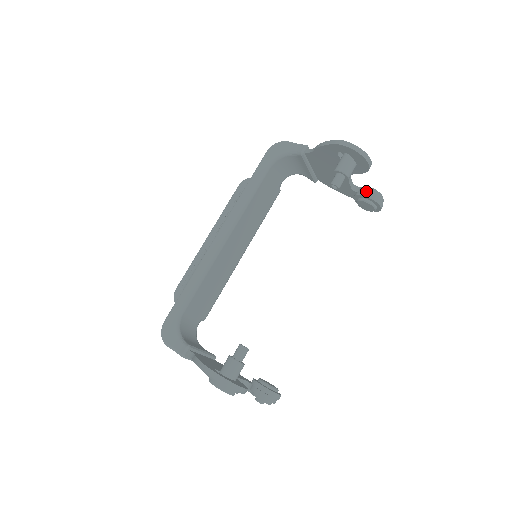
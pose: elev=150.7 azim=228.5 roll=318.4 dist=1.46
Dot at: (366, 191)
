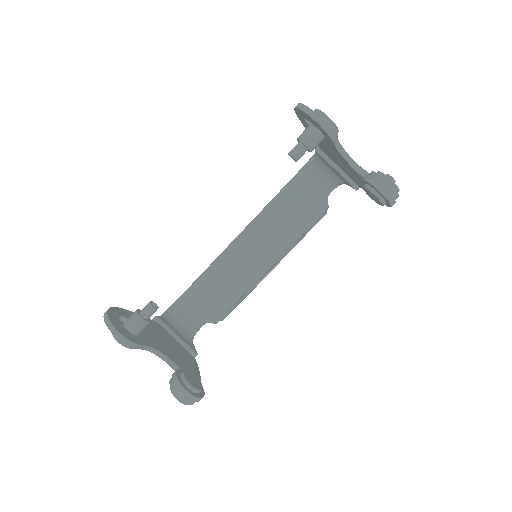
Dot at: occluded
